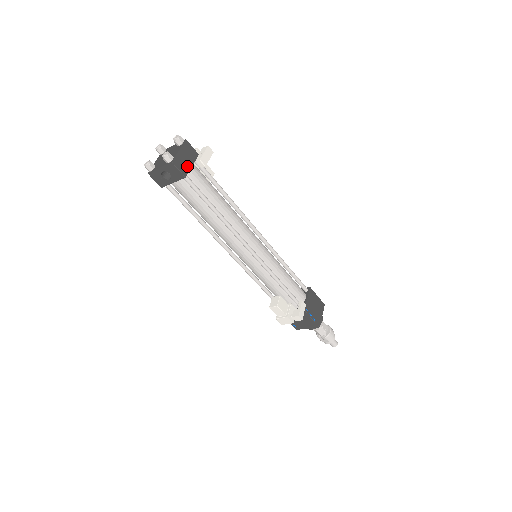
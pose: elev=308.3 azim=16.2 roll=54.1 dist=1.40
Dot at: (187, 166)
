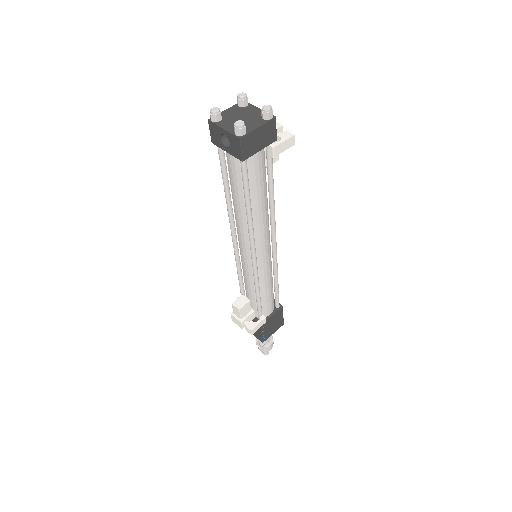
Dot at: (254, 149)
